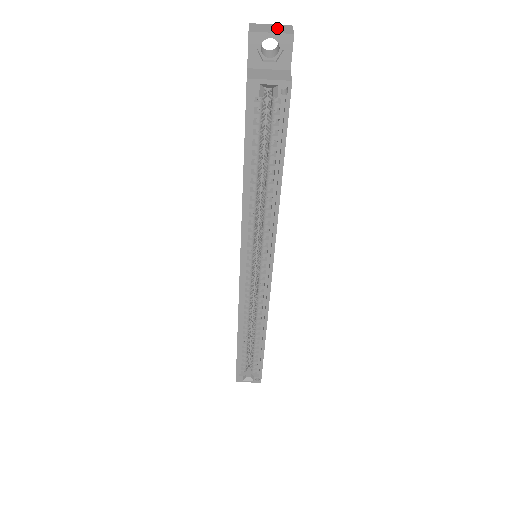
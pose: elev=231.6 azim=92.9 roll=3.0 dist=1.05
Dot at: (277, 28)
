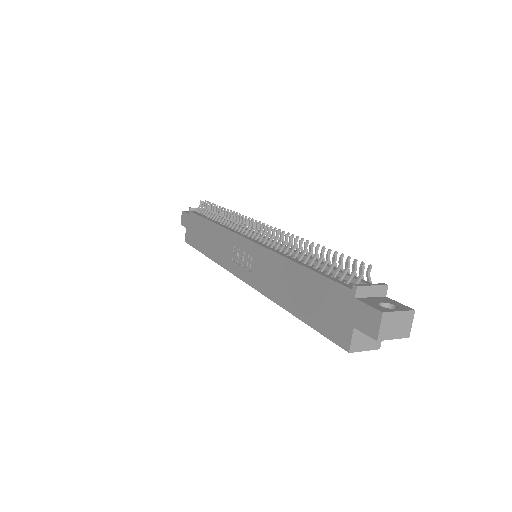
Dot at: (401, 324)
